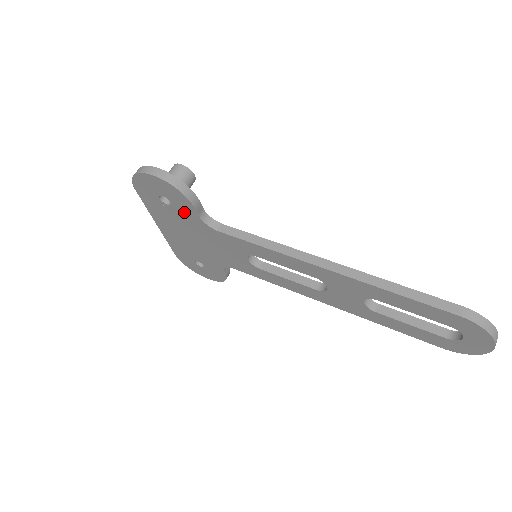
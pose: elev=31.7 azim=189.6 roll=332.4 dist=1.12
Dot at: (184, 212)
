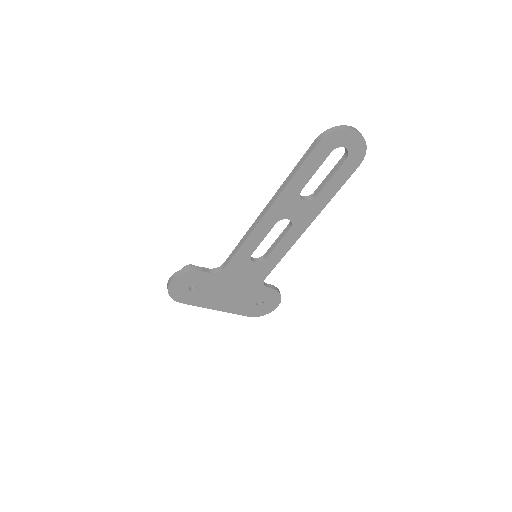
Dot at: (205, 281)
